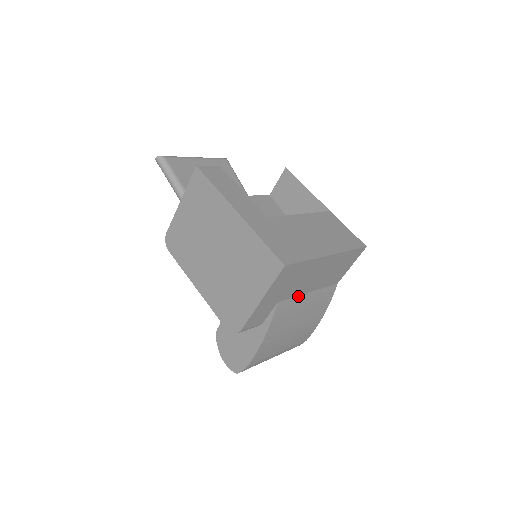
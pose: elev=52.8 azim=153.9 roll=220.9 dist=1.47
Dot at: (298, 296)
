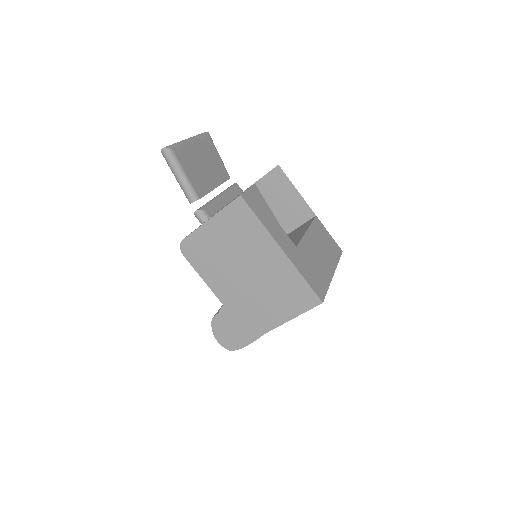
Dot at: occluded
